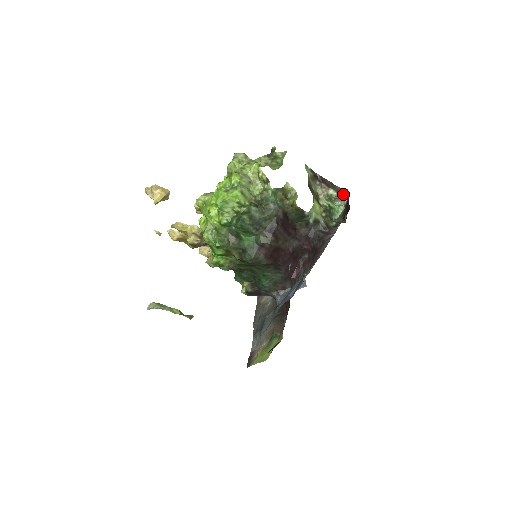
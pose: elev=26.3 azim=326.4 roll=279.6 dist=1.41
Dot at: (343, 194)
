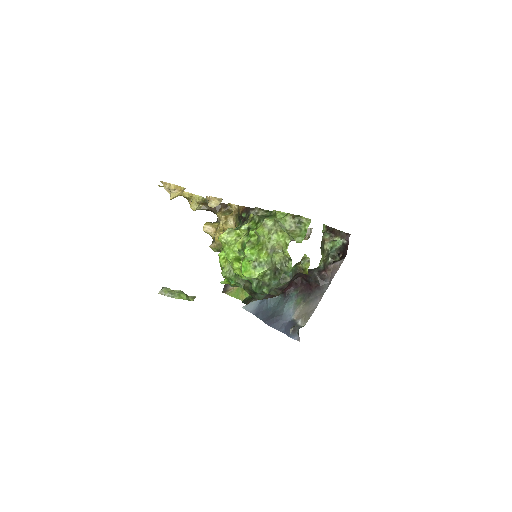
Dot at: (345, 238)
